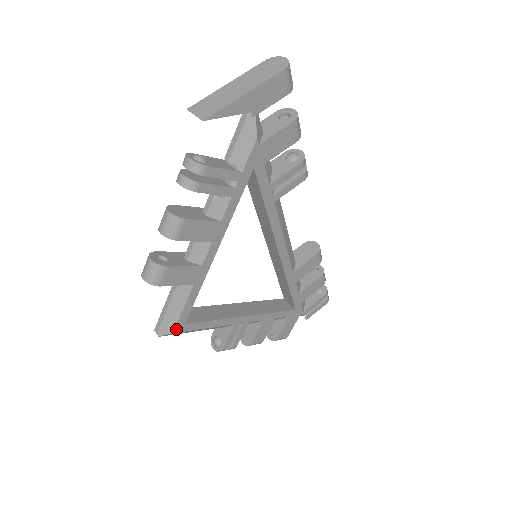
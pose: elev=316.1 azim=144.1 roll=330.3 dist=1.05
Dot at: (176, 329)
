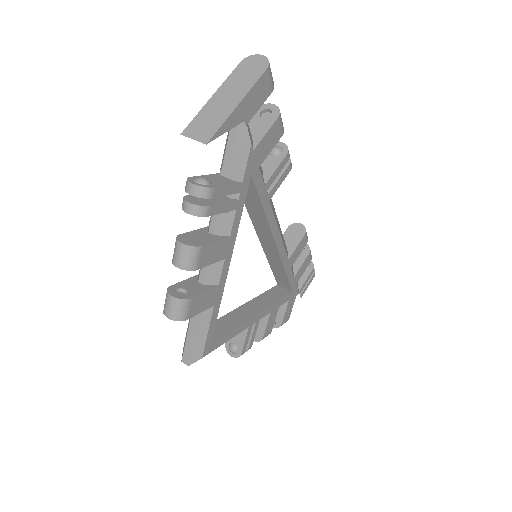
Dot at: (204, 353)
